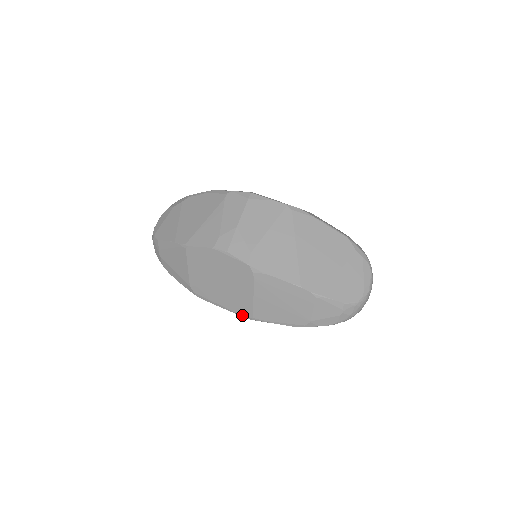
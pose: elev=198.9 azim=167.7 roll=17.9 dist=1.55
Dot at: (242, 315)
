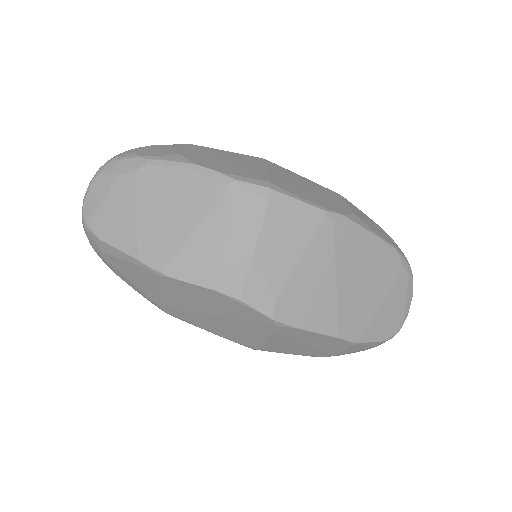
Dot at: occluded
